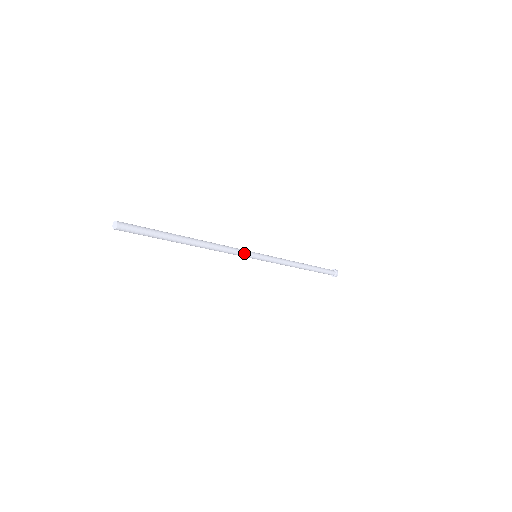
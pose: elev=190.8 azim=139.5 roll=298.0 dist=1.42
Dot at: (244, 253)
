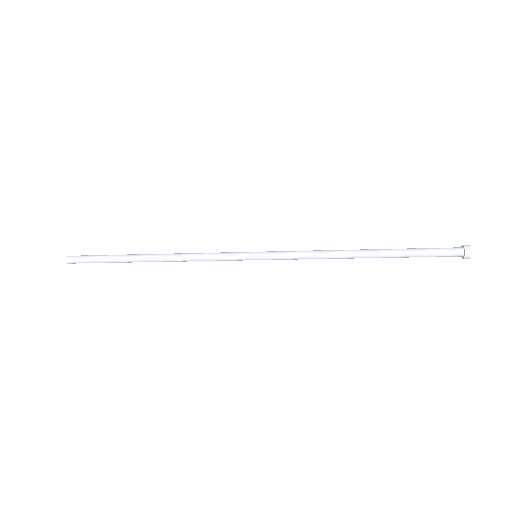
Dot at: (229, 255)
